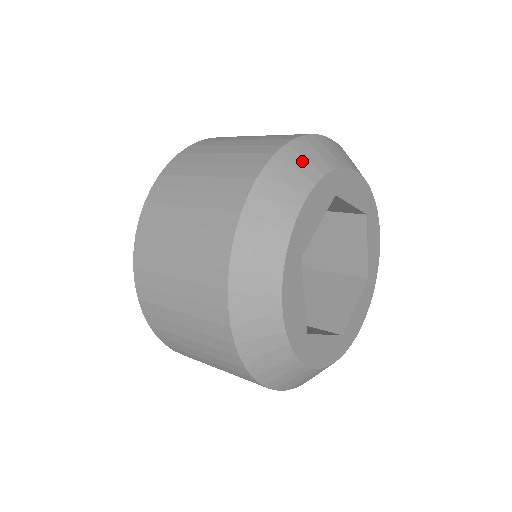
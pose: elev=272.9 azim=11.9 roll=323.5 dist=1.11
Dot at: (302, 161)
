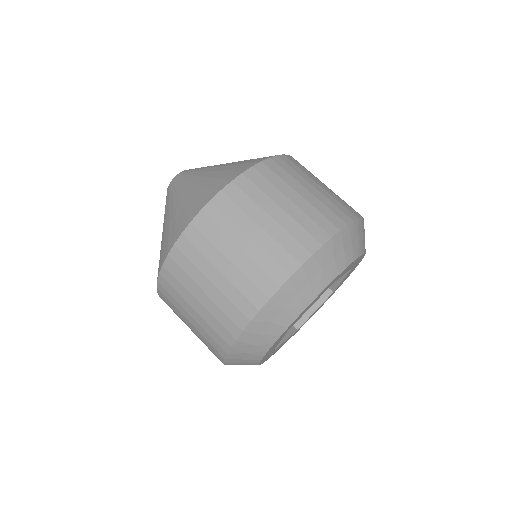
Dot at: (364, 234)
